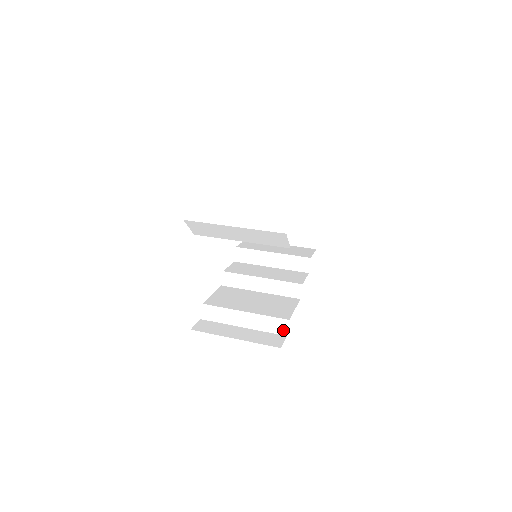
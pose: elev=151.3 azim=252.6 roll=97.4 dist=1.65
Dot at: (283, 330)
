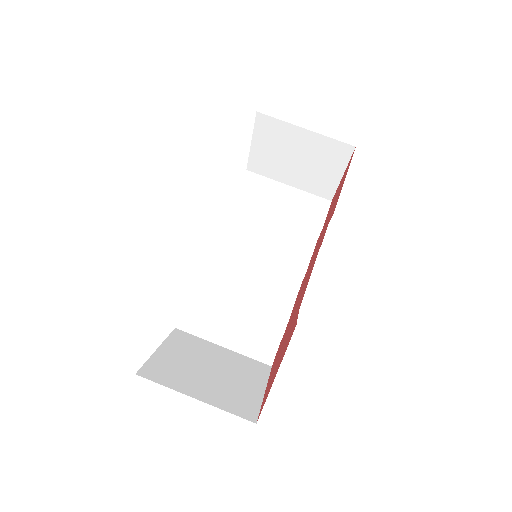
Dot at: (277, 338)
